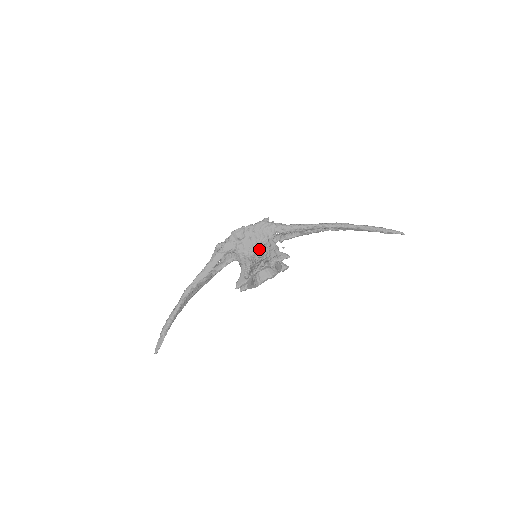
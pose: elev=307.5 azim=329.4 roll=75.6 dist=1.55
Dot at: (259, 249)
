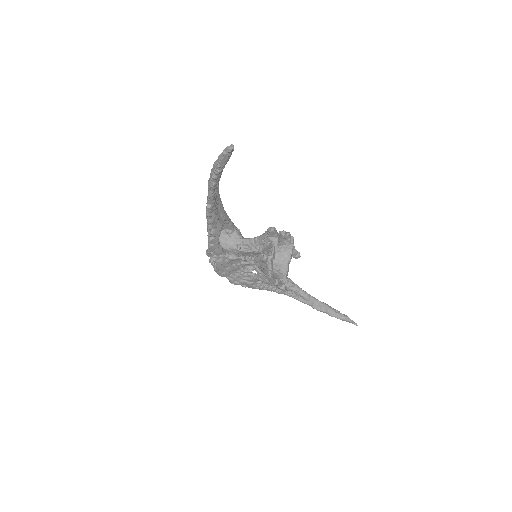
Dot at: occluded
